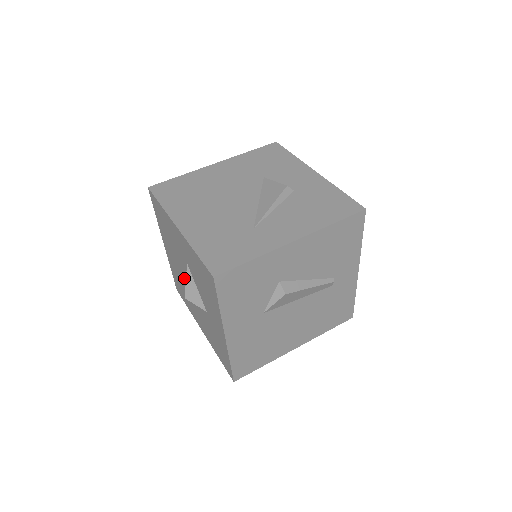
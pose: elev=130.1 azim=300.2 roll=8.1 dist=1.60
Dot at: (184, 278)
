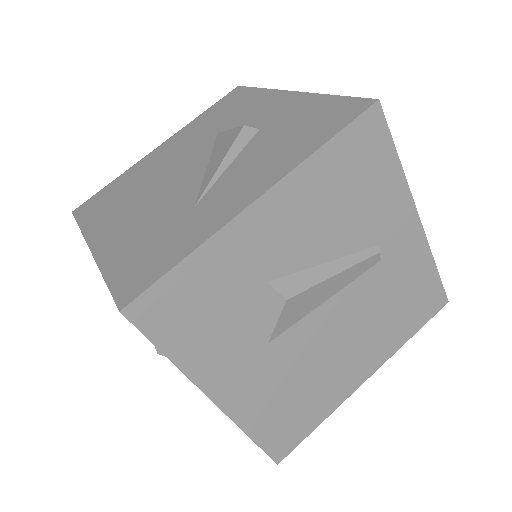
Dot at: occluded
